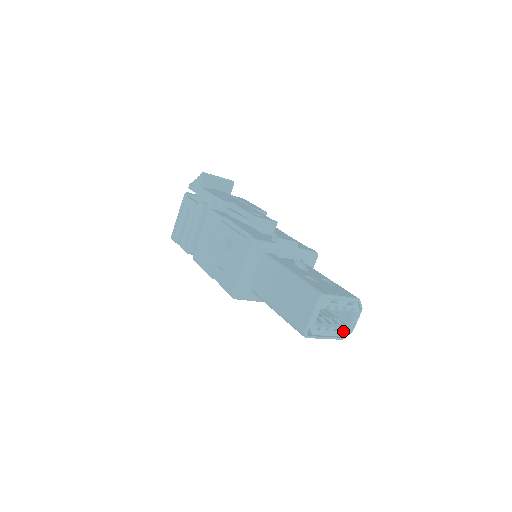
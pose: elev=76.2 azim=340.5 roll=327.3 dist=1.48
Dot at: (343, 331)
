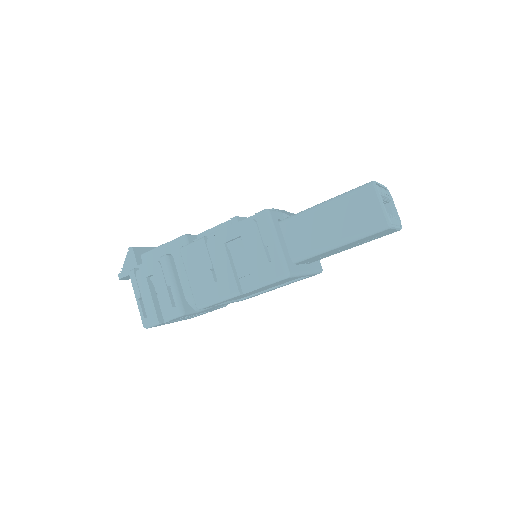
Dot at: (397, 220)
